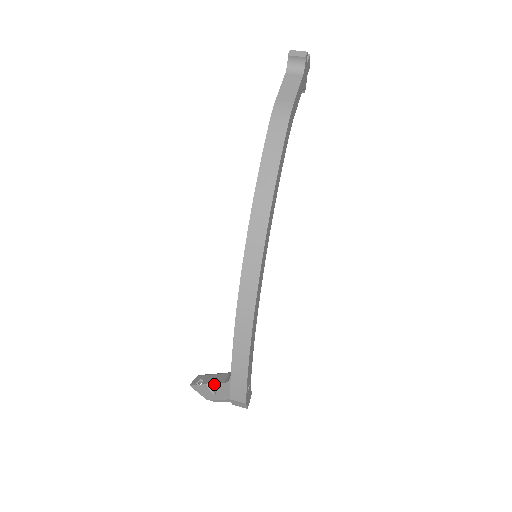
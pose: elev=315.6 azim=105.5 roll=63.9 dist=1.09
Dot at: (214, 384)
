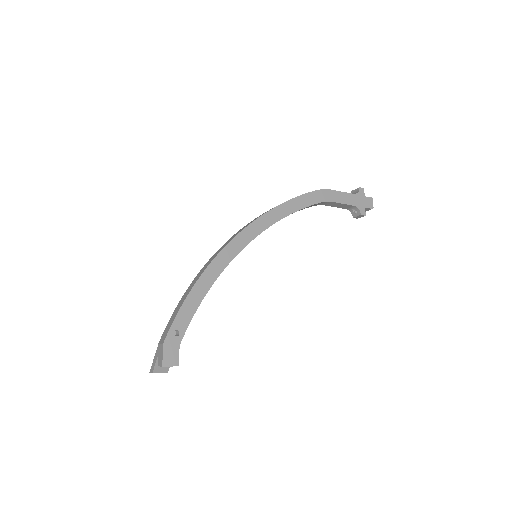
Dot at: occluded
